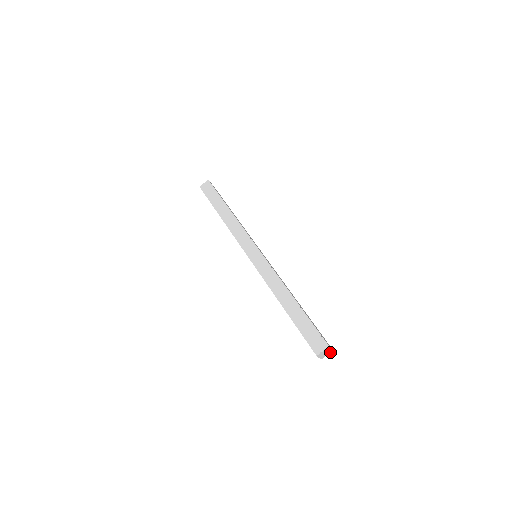
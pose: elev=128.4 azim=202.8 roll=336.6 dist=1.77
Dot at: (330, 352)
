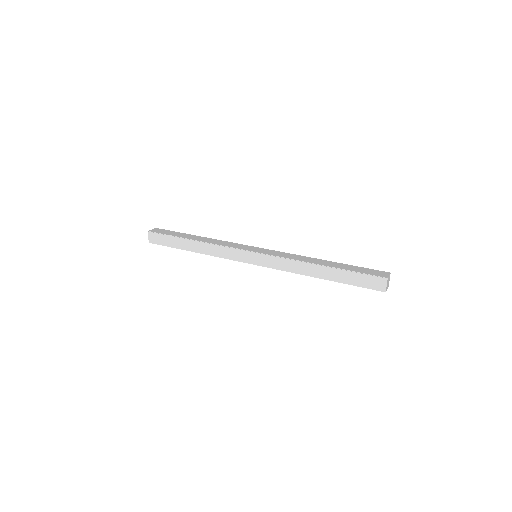
Dot at: occluded
